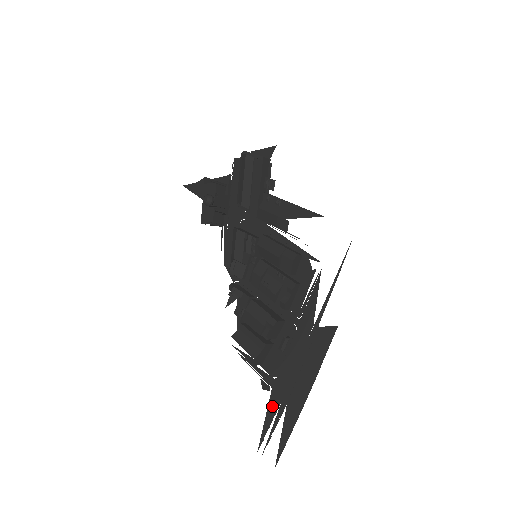
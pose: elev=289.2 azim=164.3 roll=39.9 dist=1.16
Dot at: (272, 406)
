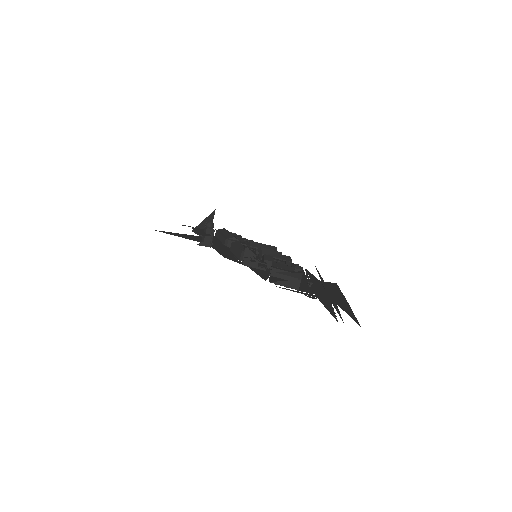
Dot at: (326, 304)
